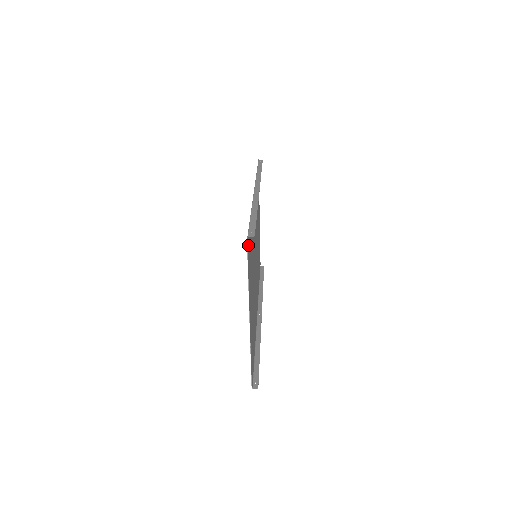
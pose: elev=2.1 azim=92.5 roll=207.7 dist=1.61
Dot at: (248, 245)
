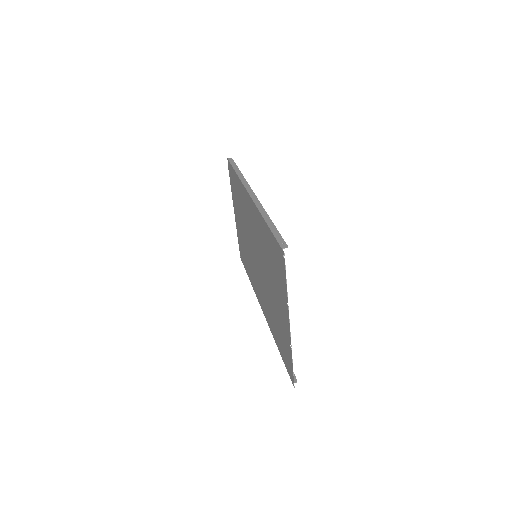
Dot at: (281, 256)
